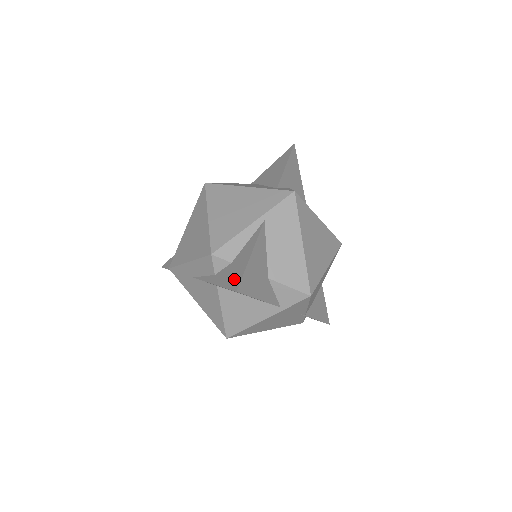
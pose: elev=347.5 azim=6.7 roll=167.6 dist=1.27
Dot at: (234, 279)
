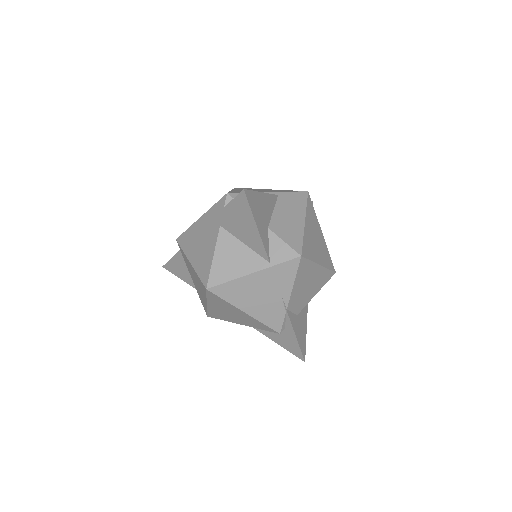
Dot at: occluded
